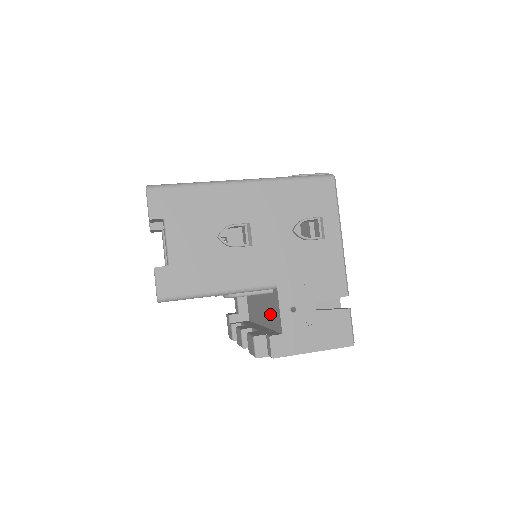
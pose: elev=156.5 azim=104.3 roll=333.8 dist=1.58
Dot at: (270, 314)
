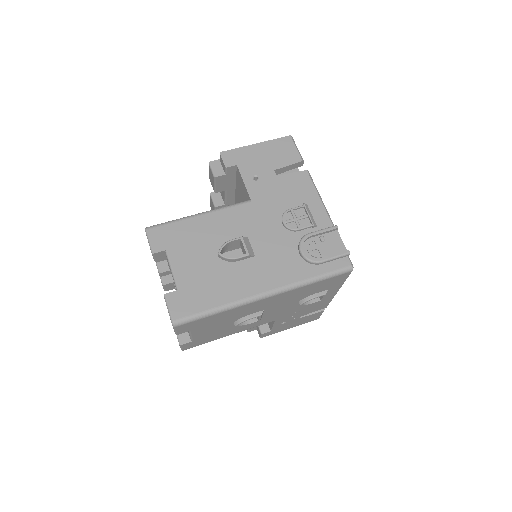
Dot at: occluded
